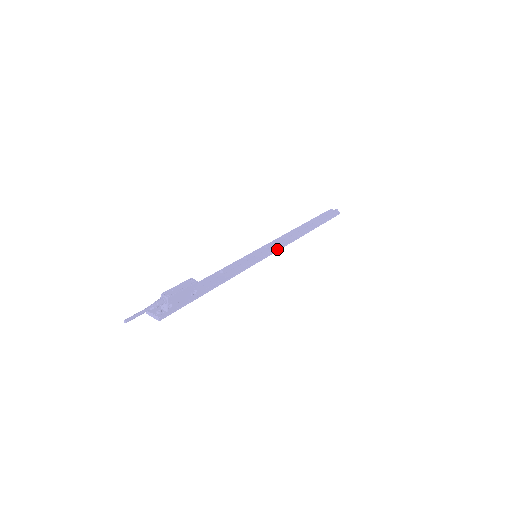
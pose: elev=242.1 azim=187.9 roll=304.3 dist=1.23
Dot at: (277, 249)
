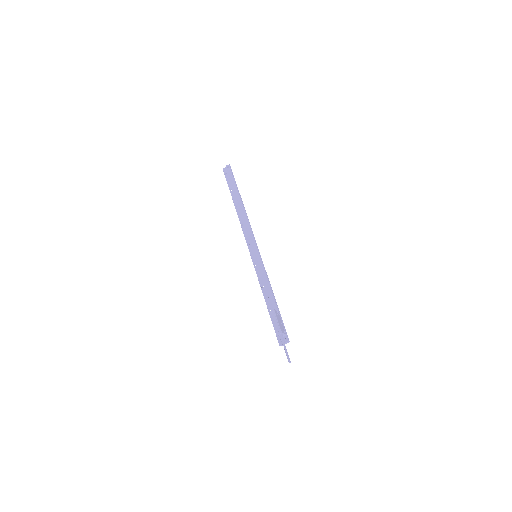
Dot at: (253, 237)
